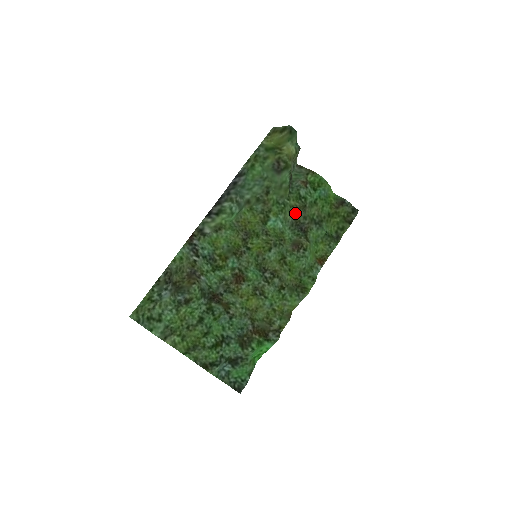
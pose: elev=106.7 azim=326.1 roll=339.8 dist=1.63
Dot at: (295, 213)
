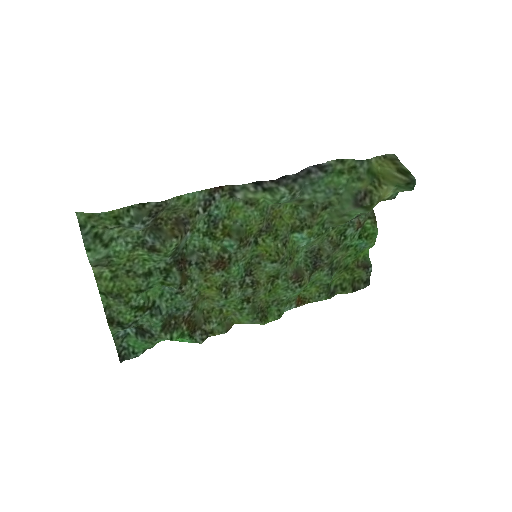
Dot at: (325, 243)
